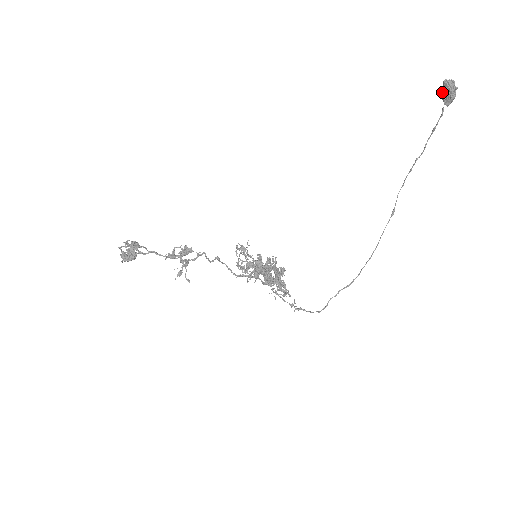
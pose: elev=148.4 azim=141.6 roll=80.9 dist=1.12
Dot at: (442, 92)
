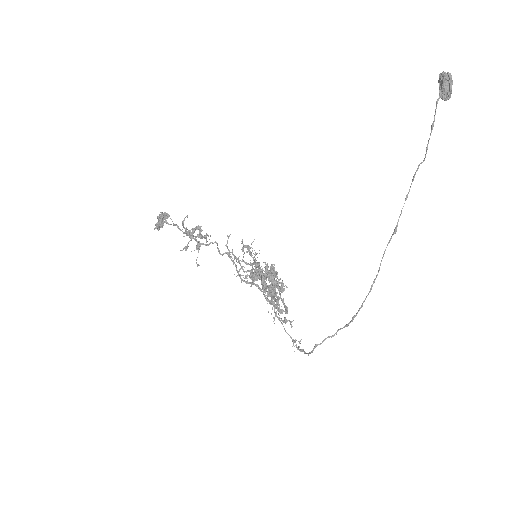
Dot at: (440, 88)
